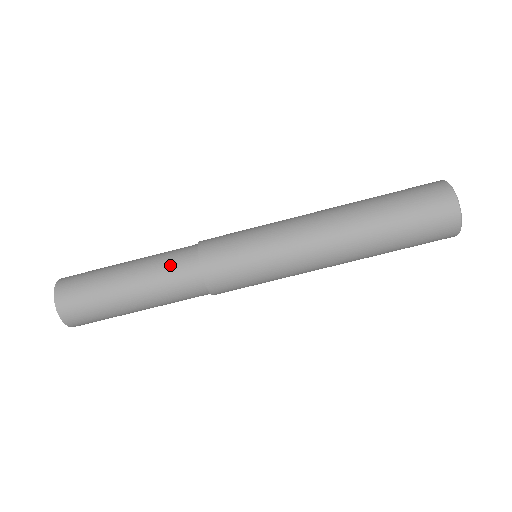
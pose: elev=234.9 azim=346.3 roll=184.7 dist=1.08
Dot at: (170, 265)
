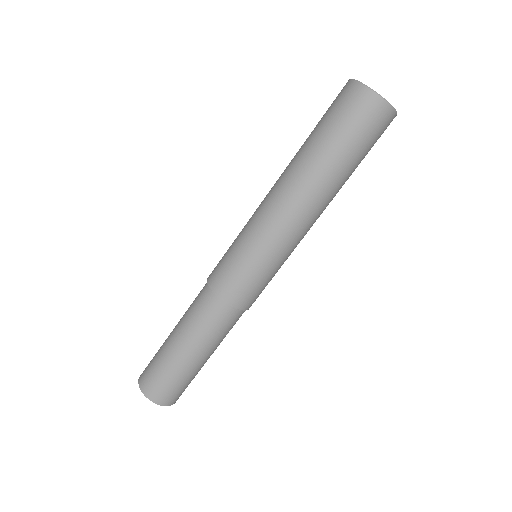
Dot at: (197, 310)
